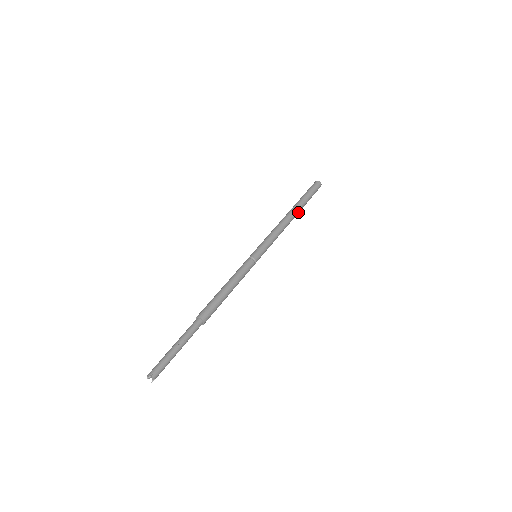
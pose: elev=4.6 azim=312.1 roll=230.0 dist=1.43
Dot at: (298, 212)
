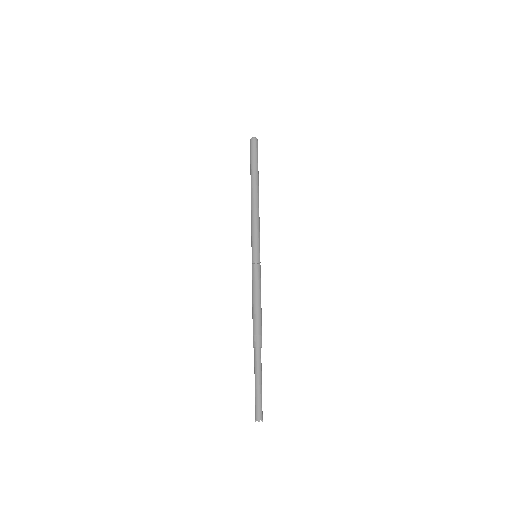
Dot at: (258, 186)
